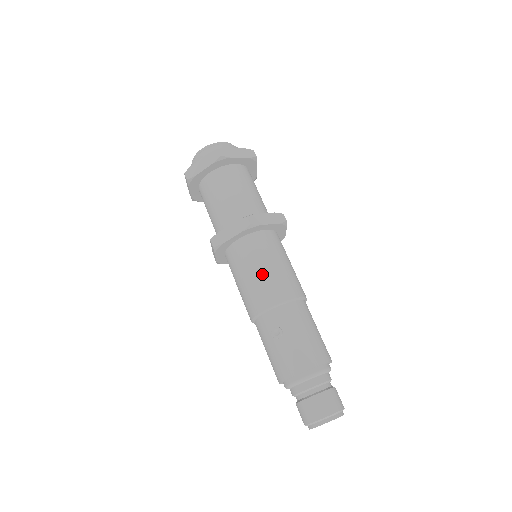
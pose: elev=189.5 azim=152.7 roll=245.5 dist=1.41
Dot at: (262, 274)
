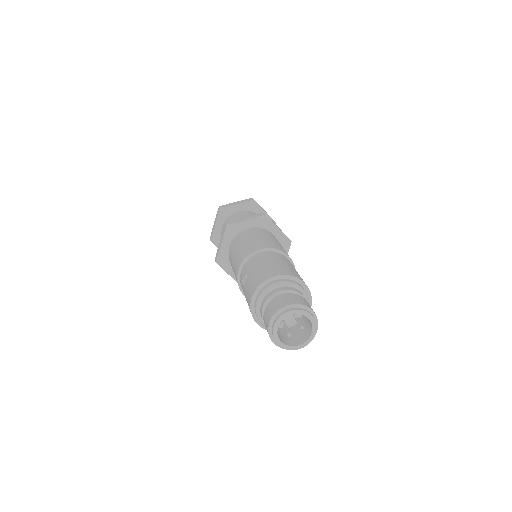
Dot at: (238, 251)
